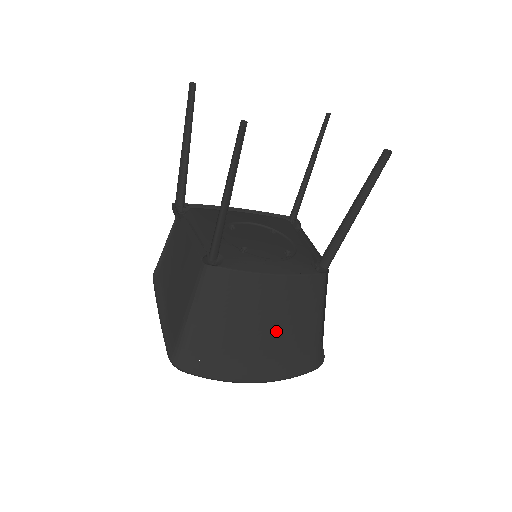
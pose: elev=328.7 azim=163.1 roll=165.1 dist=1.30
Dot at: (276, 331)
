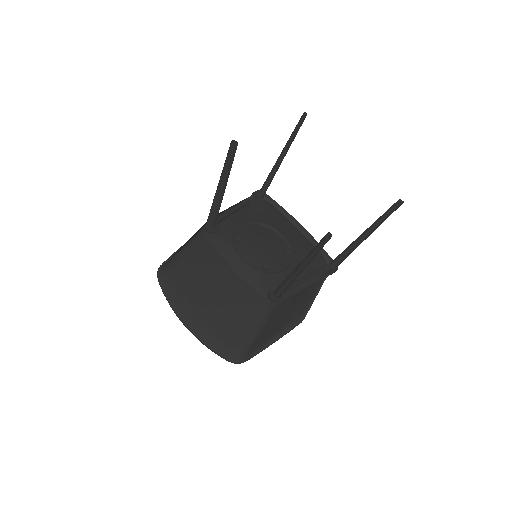
Dot at: (217, 307)
